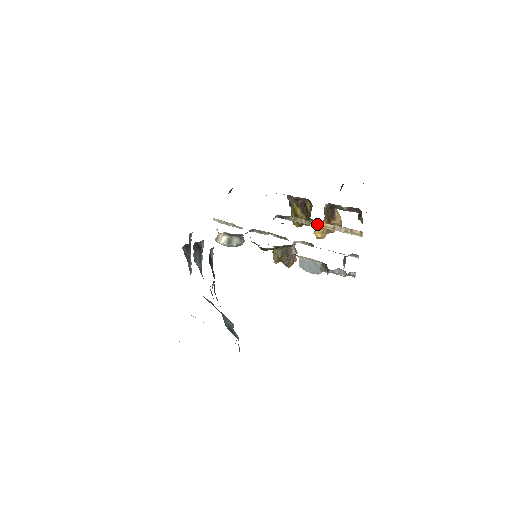
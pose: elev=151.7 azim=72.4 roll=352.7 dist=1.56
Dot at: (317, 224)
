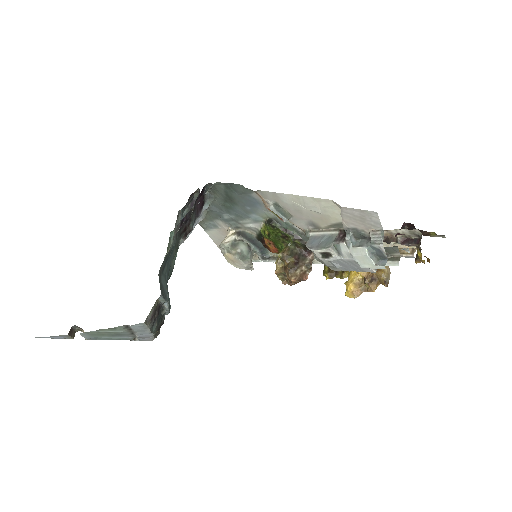
Dot at: occluded
